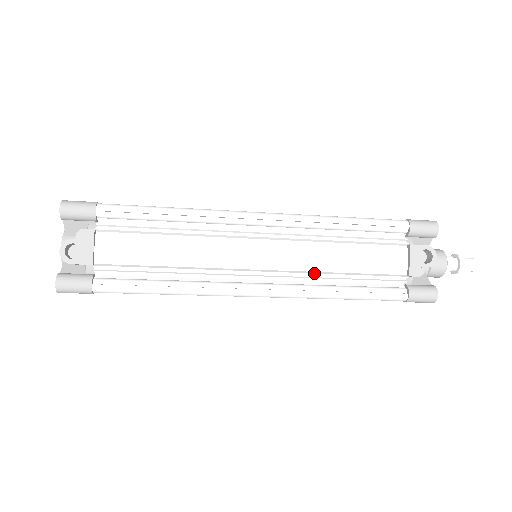
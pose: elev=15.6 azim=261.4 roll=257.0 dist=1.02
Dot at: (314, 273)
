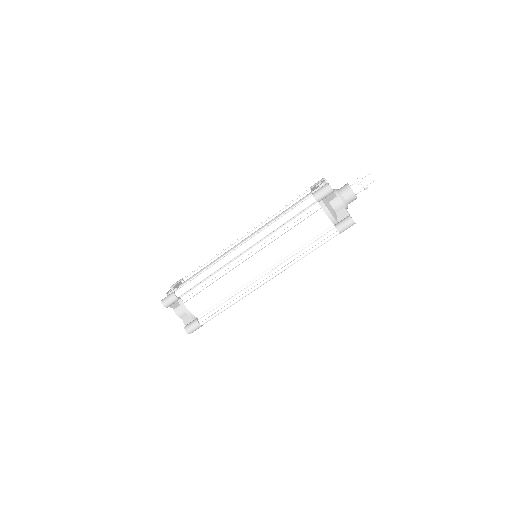
Dot at: (266, 226)
